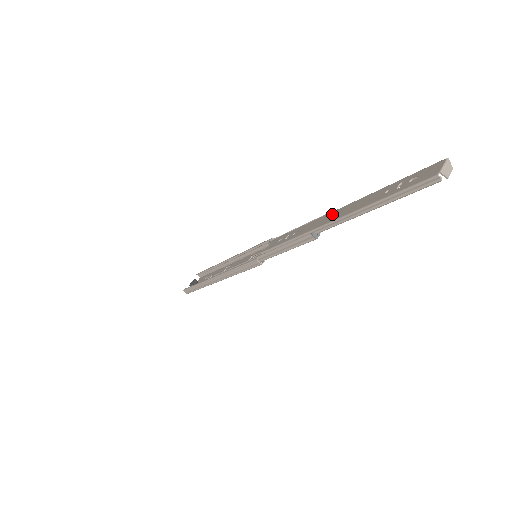
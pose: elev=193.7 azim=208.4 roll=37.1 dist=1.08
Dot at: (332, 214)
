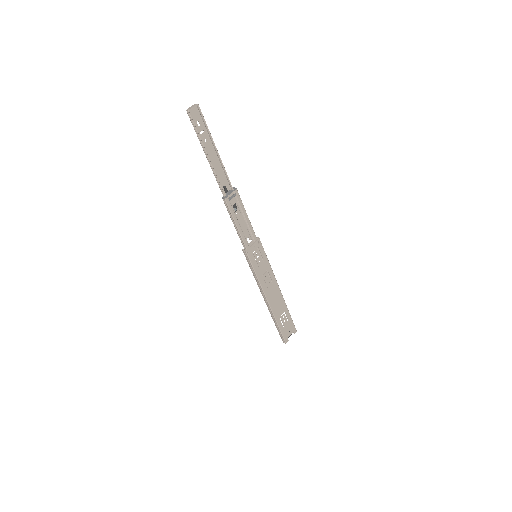
Dot at: (224, 180)
